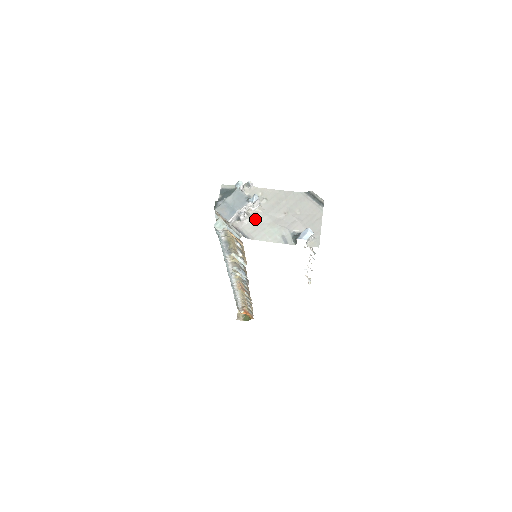
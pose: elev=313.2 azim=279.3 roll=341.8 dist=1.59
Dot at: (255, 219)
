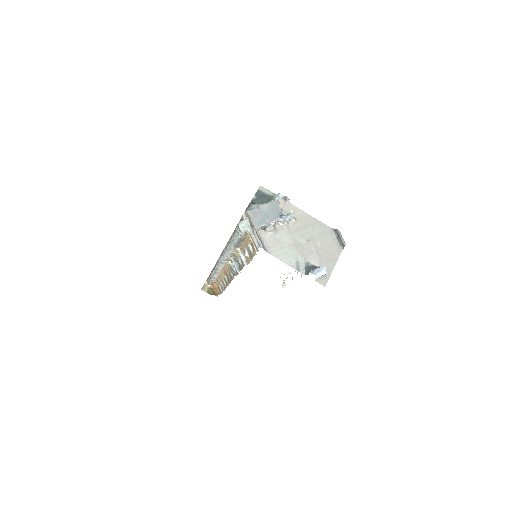
Dot at: (279, 234)
